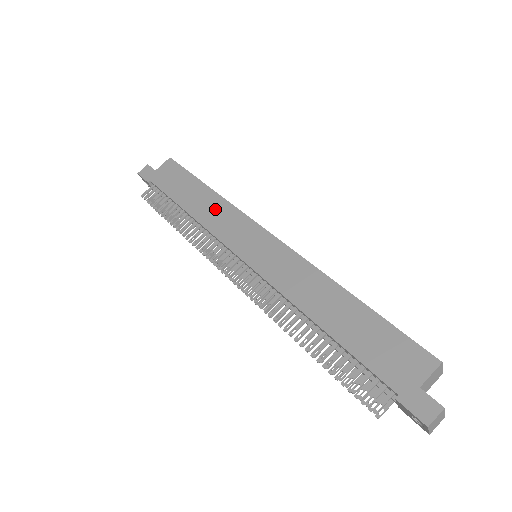
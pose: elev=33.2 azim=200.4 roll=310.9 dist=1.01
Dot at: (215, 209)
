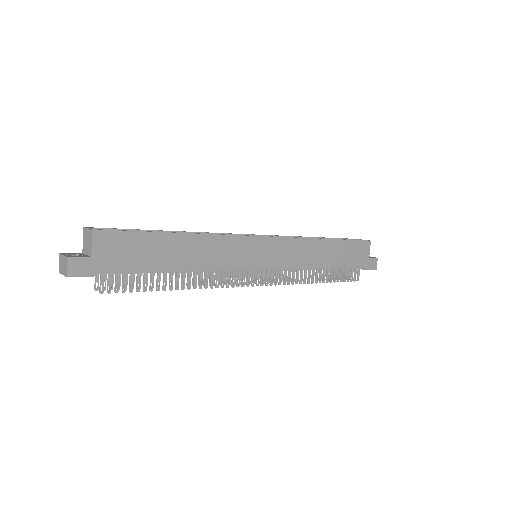
Dot at: (209, 249)
